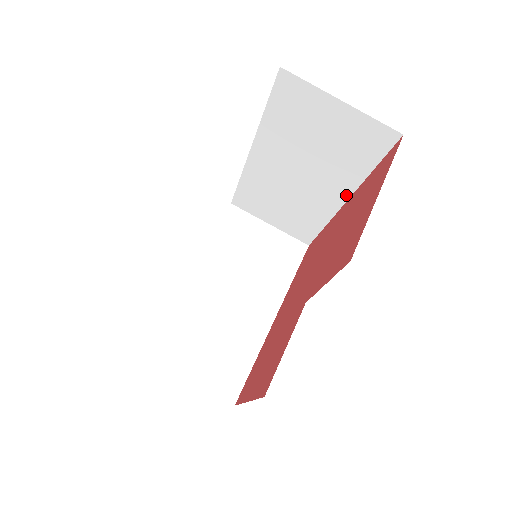
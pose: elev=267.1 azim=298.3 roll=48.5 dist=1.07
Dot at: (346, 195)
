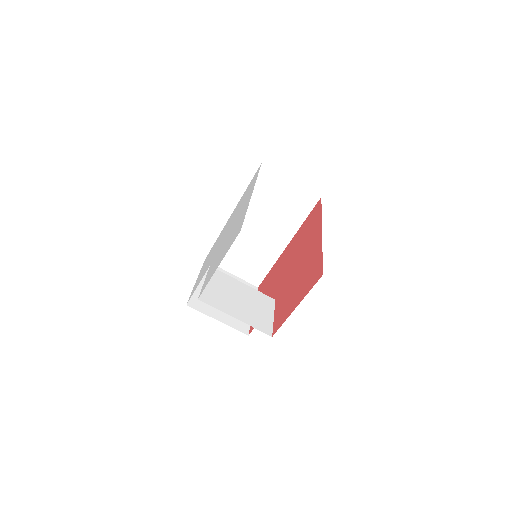
Dot at: occluded
